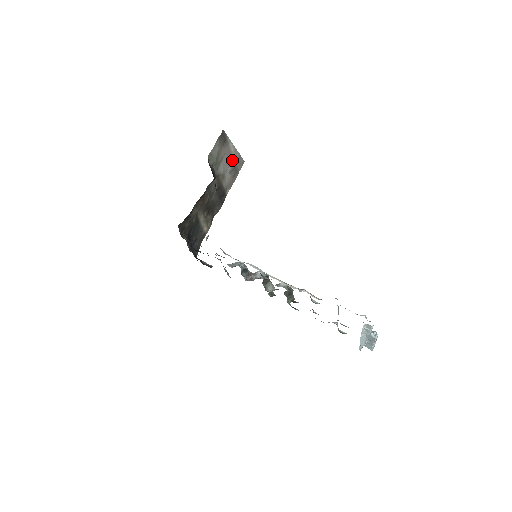
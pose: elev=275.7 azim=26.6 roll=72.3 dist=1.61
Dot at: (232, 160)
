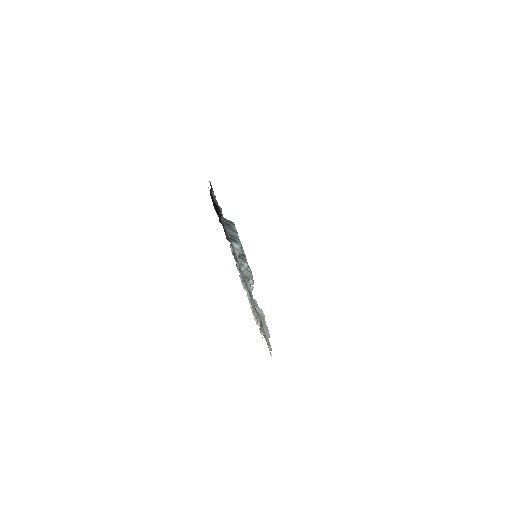
Dot at: occluded
